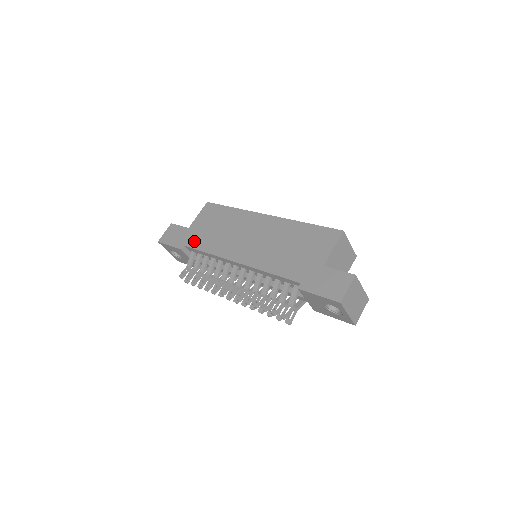
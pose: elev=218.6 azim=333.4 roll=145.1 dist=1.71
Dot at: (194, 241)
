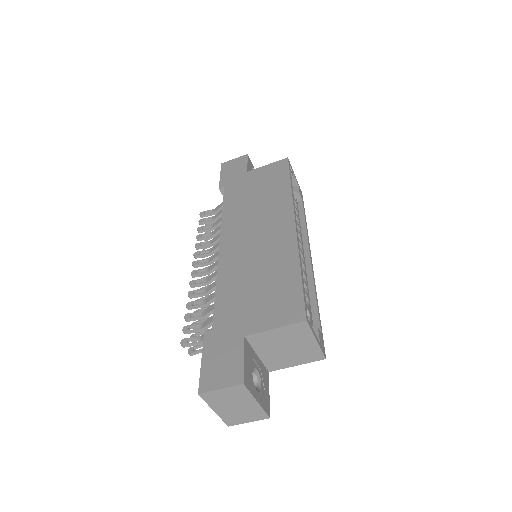
Dot at: (232, 190)
